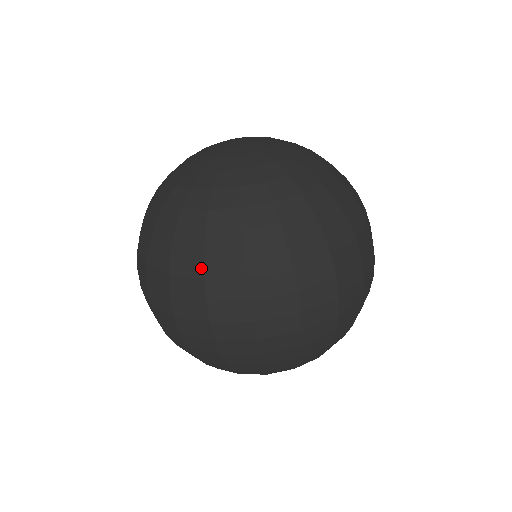
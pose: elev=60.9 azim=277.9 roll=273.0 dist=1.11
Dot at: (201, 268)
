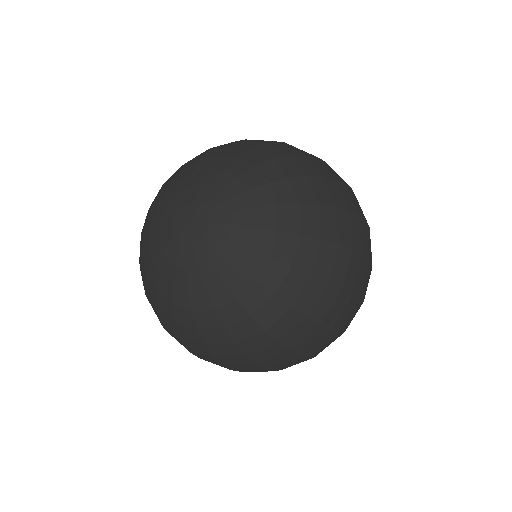
Dot at: (281, 348)
